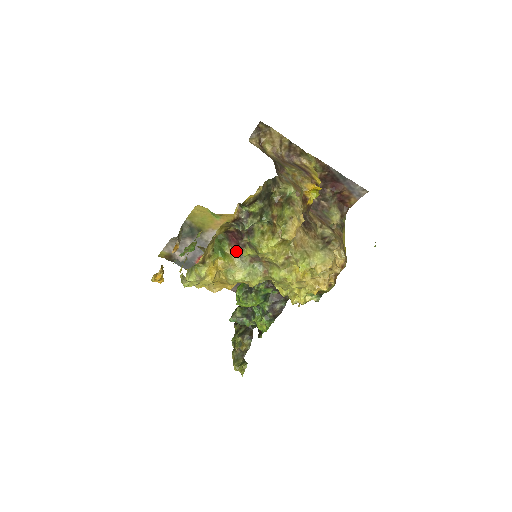
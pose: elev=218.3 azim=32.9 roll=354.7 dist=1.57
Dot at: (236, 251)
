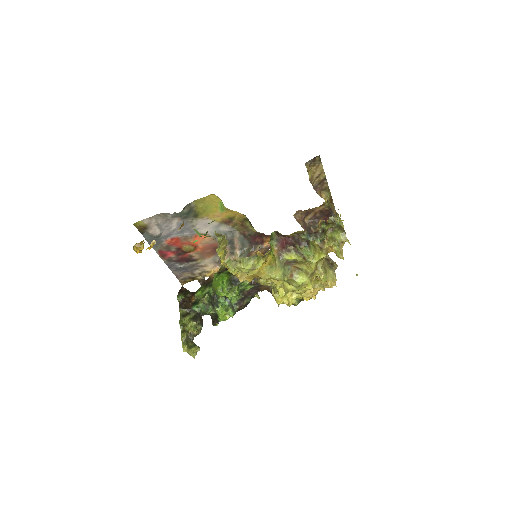
Dot at: (279, 252)
